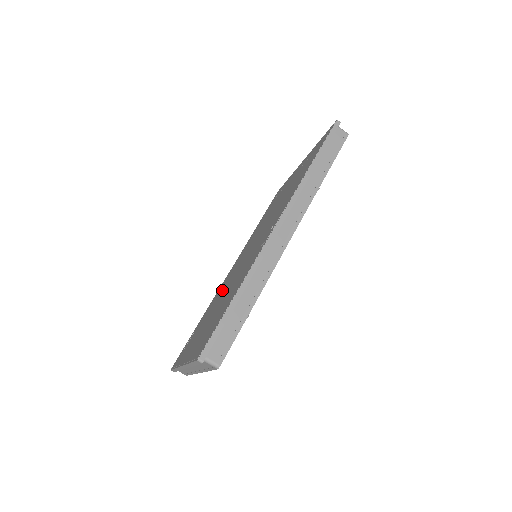
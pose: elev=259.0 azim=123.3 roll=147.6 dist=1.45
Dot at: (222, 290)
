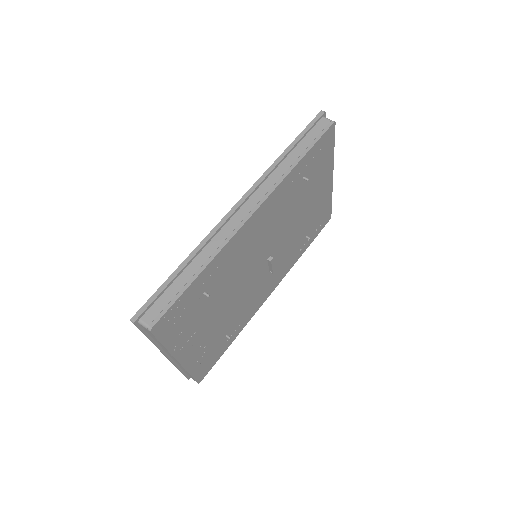
Dot at: occluded
